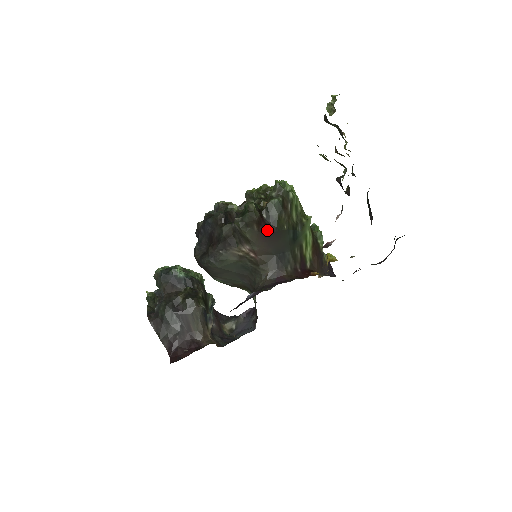
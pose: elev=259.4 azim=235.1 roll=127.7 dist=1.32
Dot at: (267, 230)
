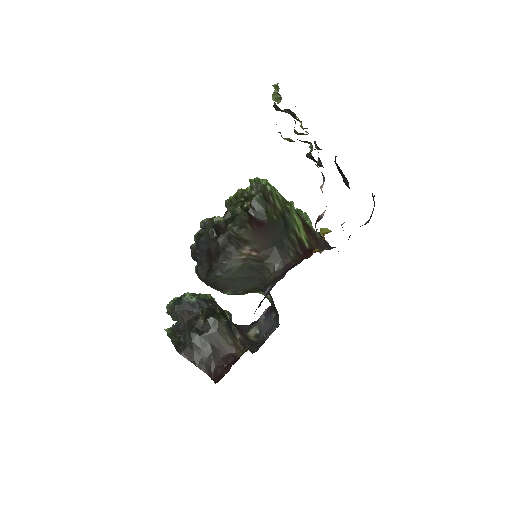
Dot at: (260, 226)
